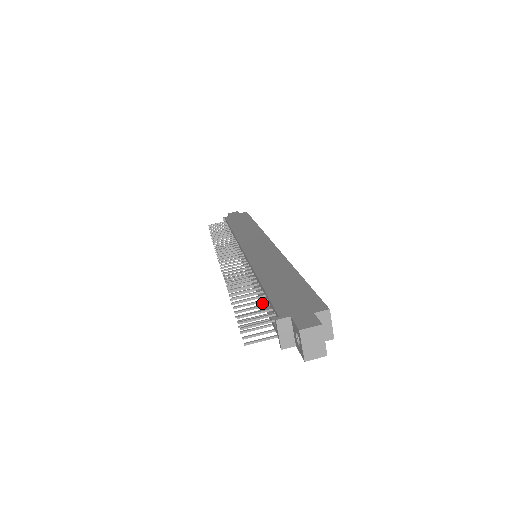
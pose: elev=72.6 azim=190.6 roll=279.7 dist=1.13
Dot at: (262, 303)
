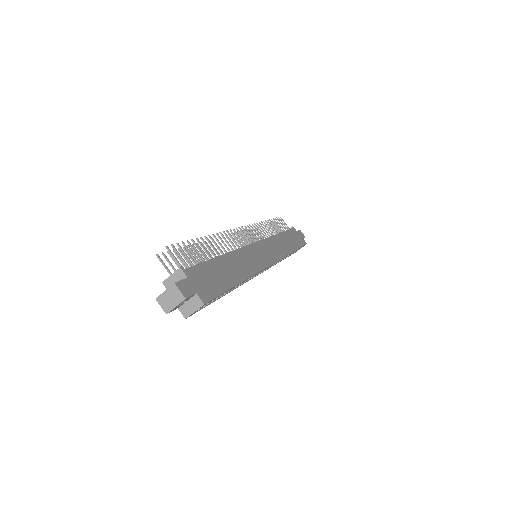
Dot at: occluded
